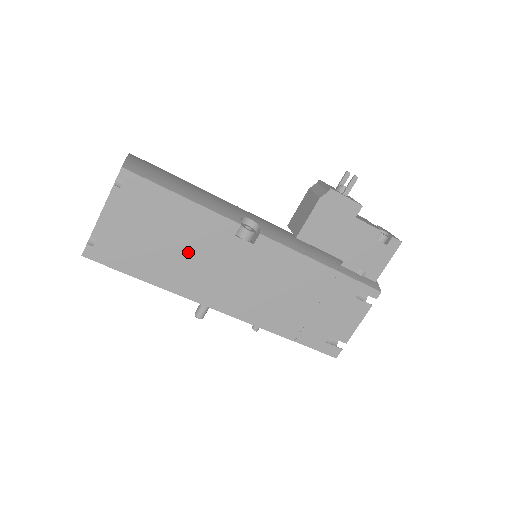
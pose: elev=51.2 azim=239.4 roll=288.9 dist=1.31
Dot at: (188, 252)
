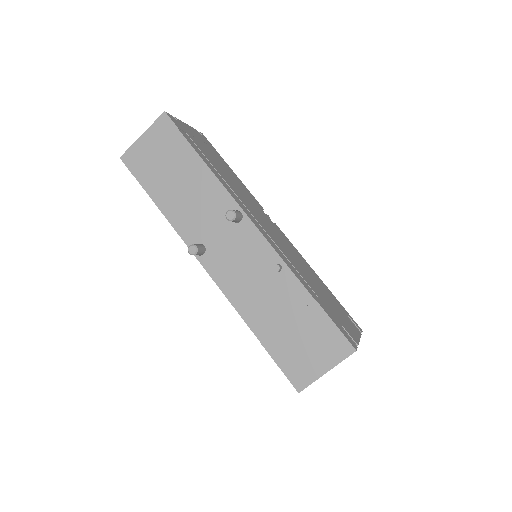
Dot at: (232, 182)
